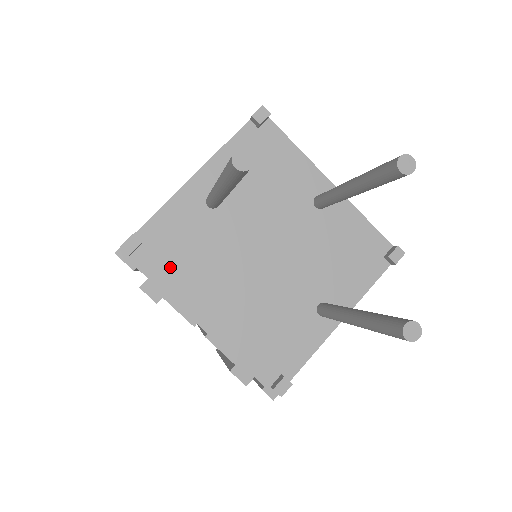
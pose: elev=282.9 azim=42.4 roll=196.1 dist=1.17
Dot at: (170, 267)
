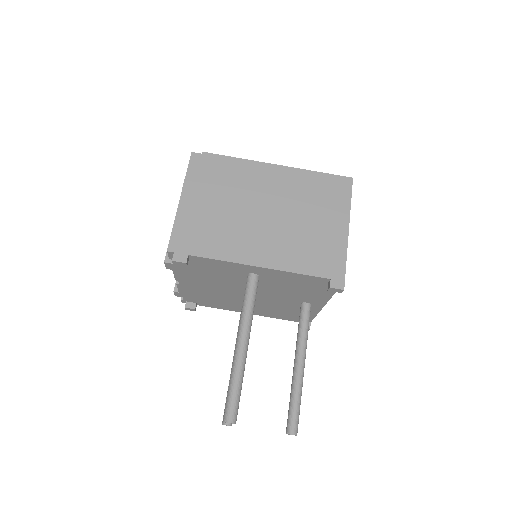
Dot at: (192, 269)
